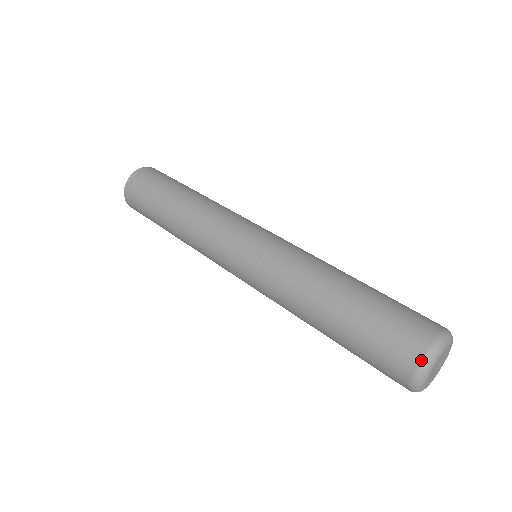
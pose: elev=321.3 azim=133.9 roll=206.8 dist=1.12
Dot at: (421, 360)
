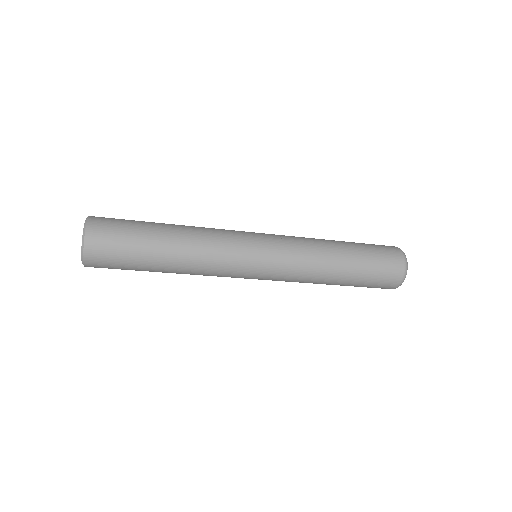
Dot at: occluded
